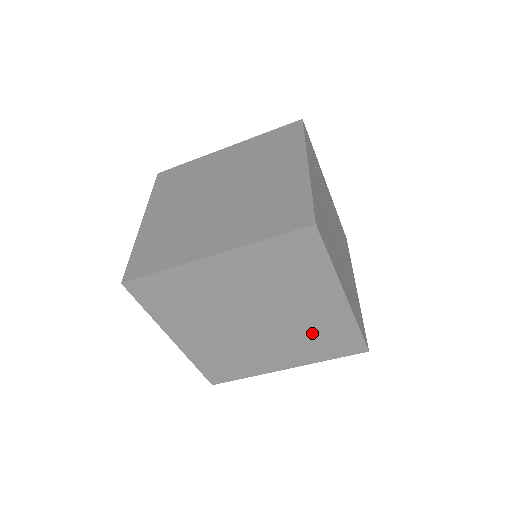
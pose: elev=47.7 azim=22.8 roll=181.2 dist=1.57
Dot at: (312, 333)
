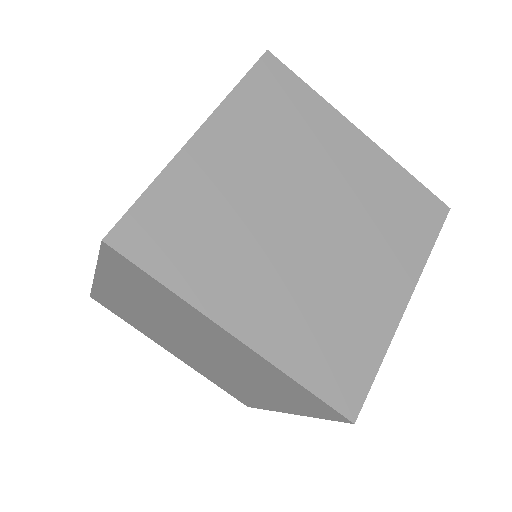
Dot at: (379, 210)
